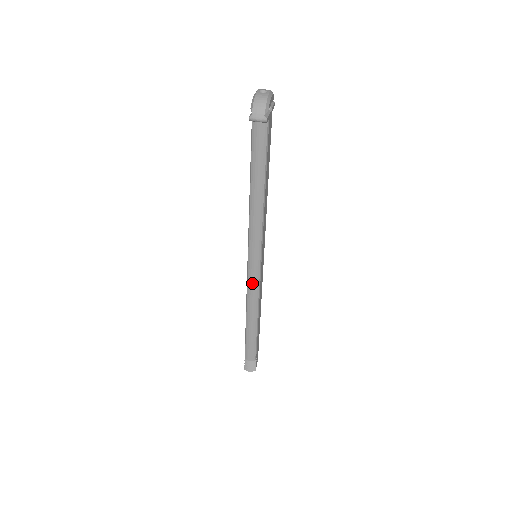
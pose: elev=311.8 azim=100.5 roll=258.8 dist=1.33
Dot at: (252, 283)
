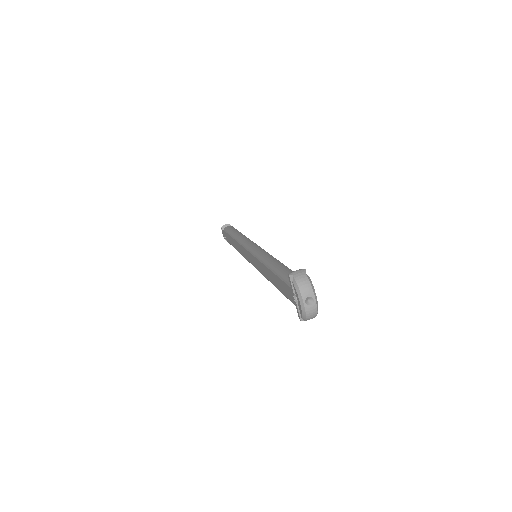
Dot at: occluded
